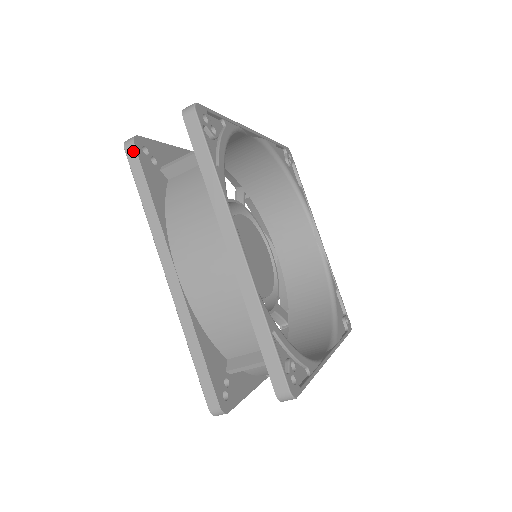
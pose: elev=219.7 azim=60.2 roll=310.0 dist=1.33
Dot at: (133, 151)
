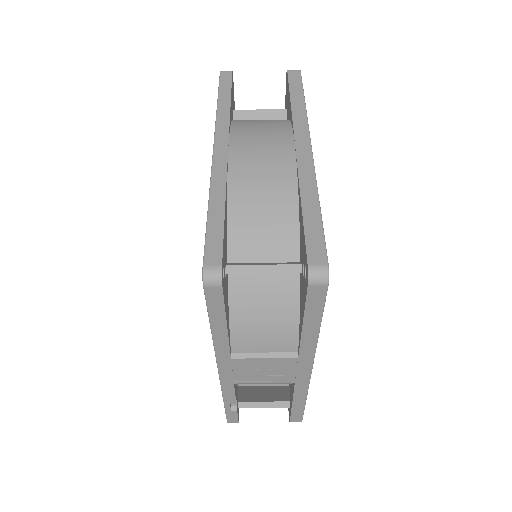
Dot at: (229, 74)
